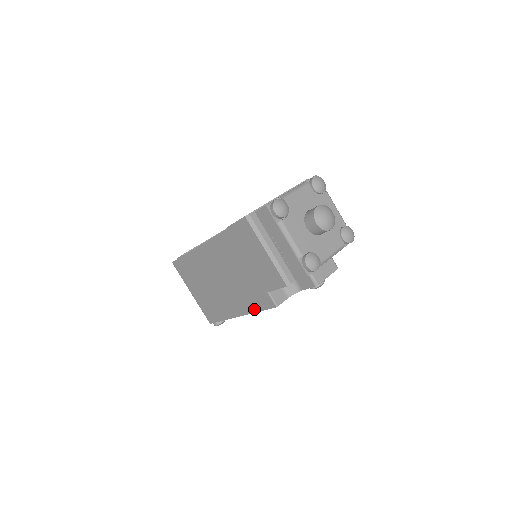
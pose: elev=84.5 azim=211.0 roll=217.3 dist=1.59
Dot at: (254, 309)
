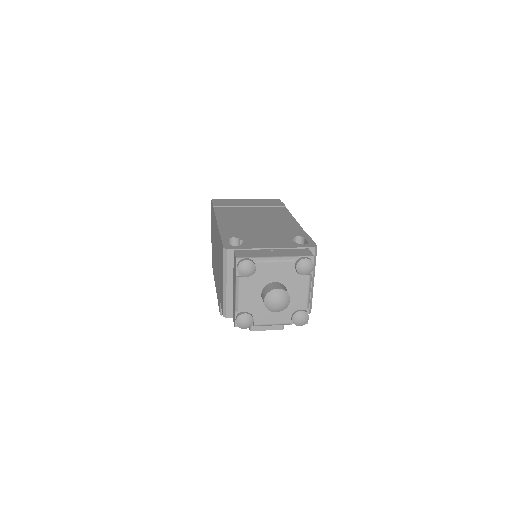
Dot at: (217, 296)
